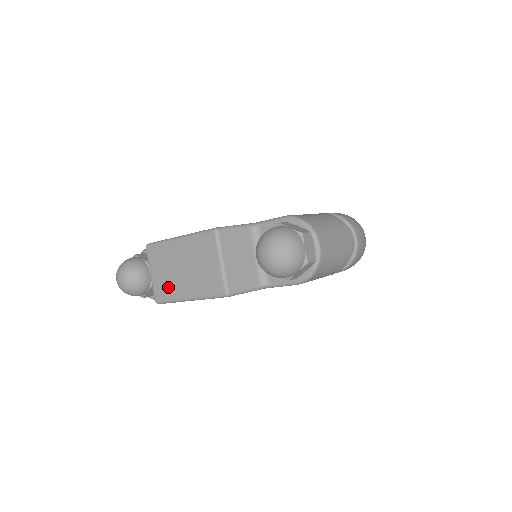
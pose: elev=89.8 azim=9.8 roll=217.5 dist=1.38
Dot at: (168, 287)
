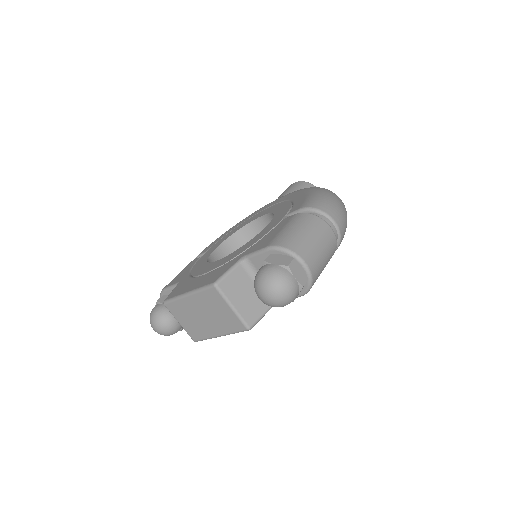
Dot at: (198, 330)
